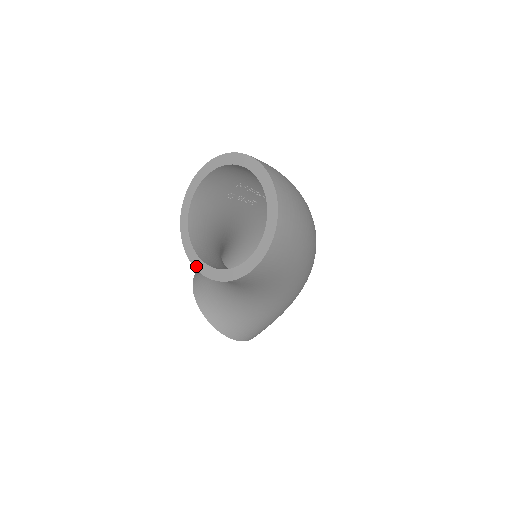
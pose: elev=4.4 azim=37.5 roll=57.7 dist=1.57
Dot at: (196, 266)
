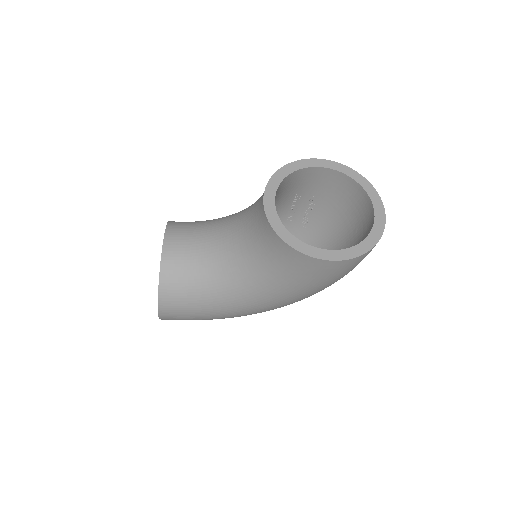
Dot at: (269, 216)
